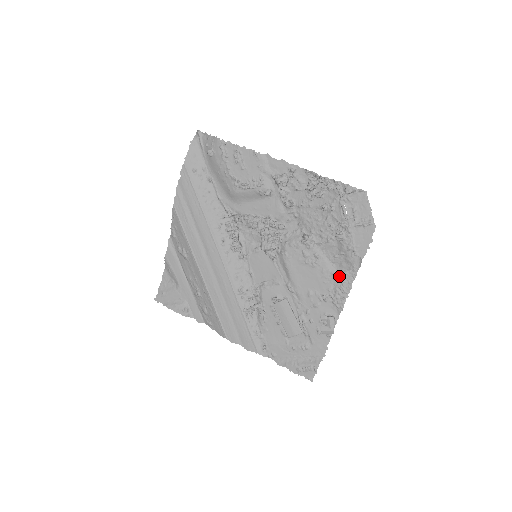
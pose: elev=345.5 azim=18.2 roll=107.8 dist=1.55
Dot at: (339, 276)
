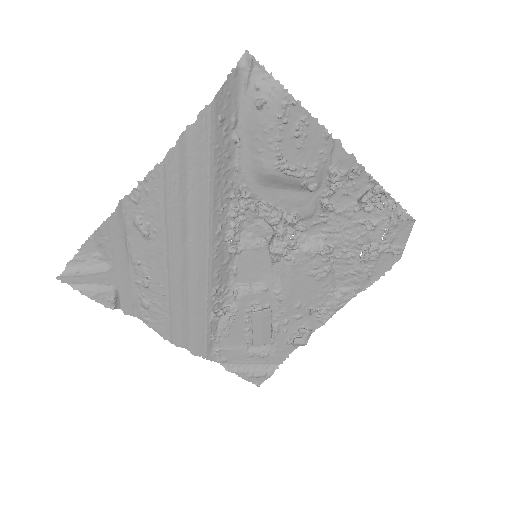
Dot at: (338, 293)
